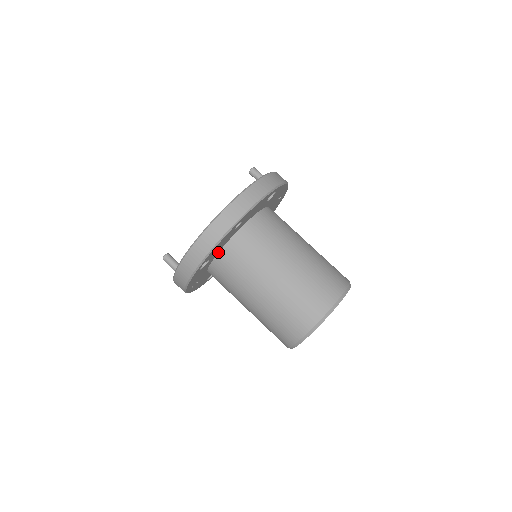
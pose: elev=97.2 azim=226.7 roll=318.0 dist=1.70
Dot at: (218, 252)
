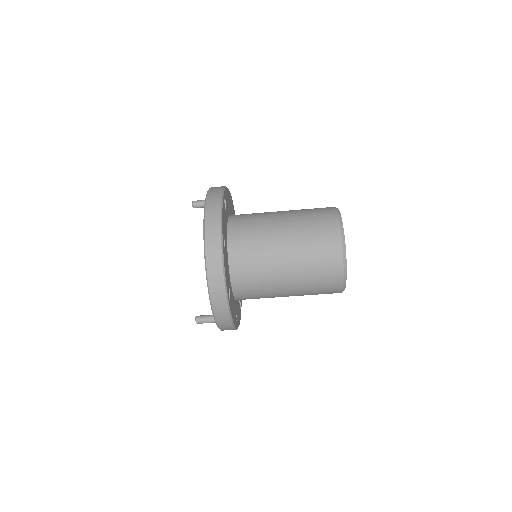
Dot at: (229, 277)
